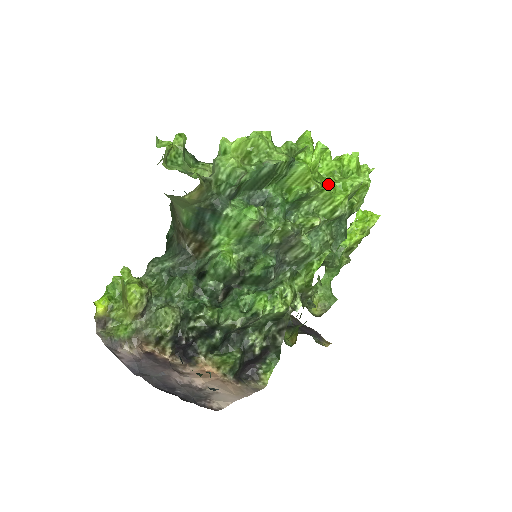
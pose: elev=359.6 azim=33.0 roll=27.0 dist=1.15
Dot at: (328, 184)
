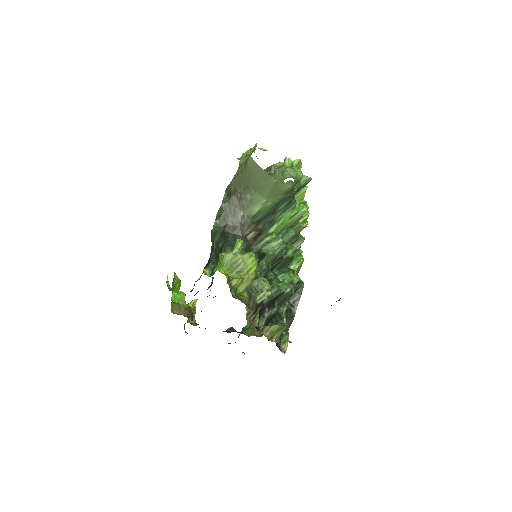
Dot at: occluded
